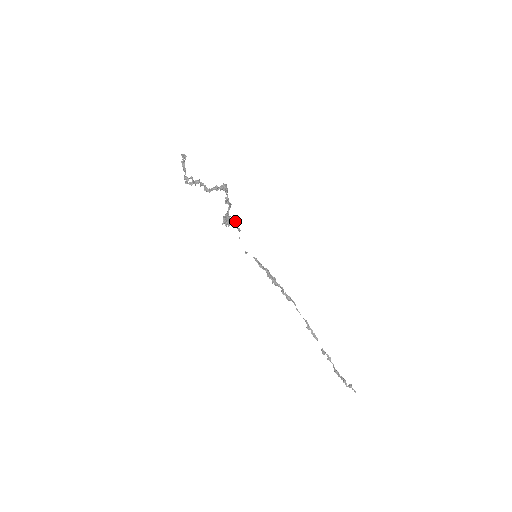
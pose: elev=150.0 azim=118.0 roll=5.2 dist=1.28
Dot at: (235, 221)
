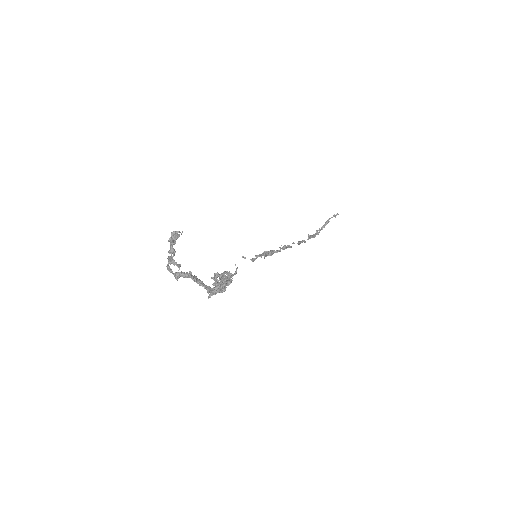
Dot at: (228, 284)
